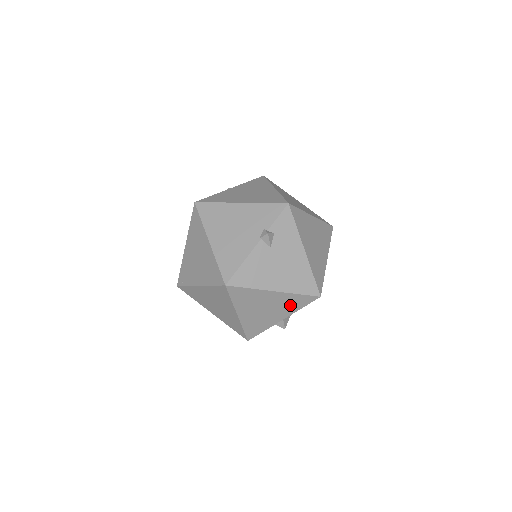
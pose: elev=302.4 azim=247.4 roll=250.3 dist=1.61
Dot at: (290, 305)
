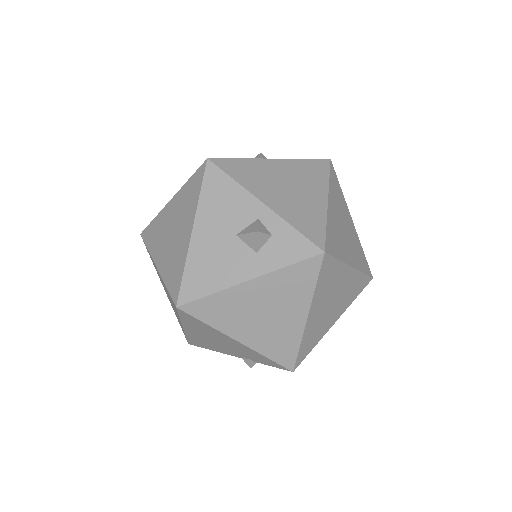
Dot at: occluded
